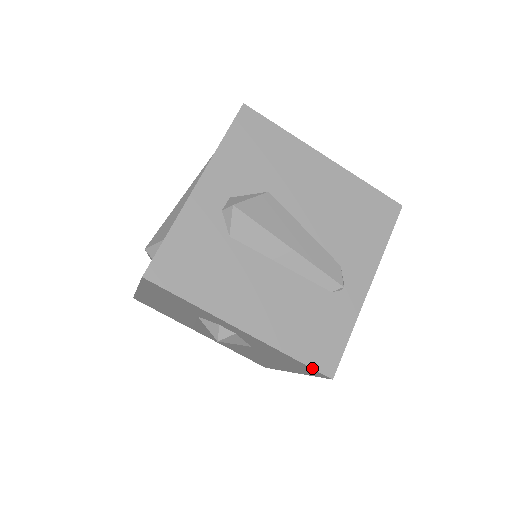
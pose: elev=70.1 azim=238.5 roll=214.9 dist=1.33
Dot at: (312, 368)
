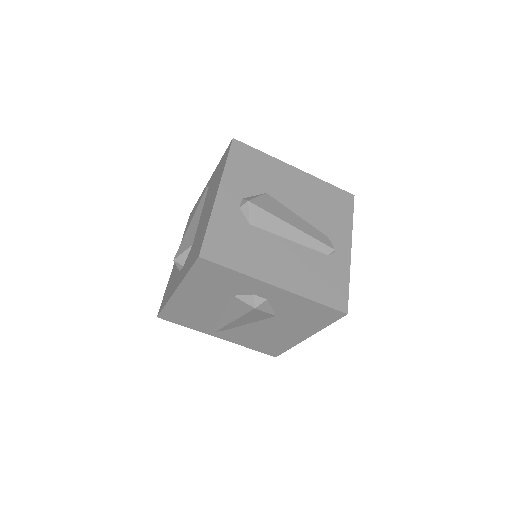
Dot at: (331, 308)
